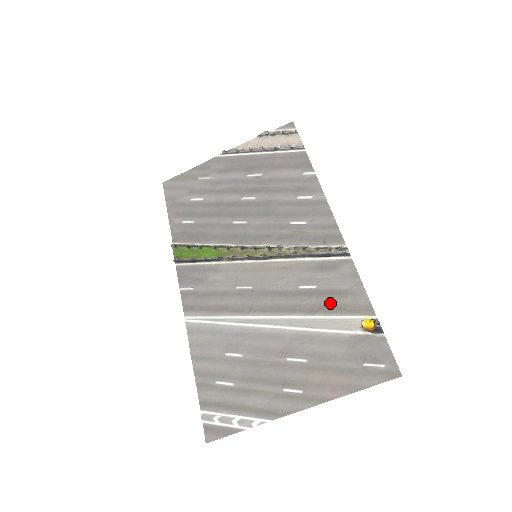
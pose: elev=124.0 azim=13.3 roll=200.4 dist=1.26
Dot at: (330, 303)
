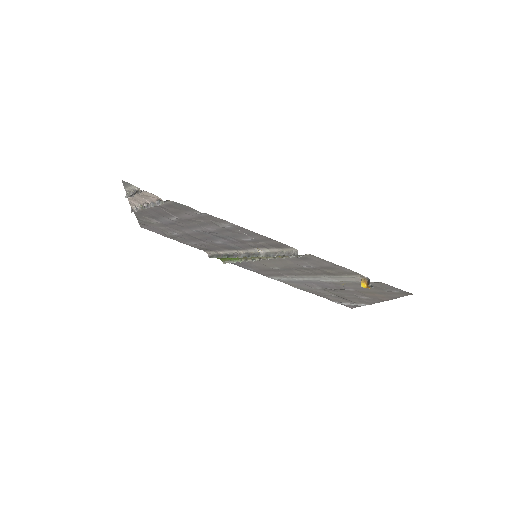
Dot at: (330, 272)
